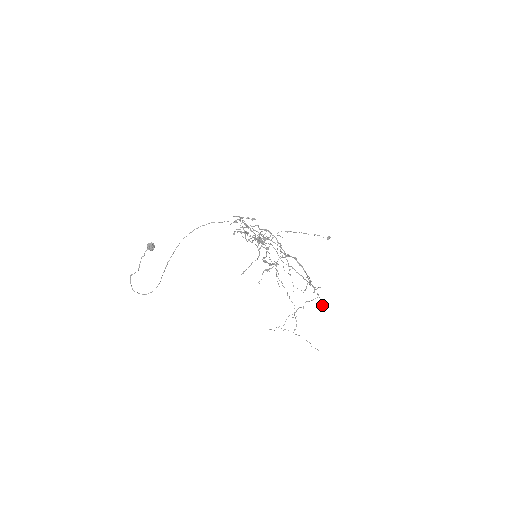
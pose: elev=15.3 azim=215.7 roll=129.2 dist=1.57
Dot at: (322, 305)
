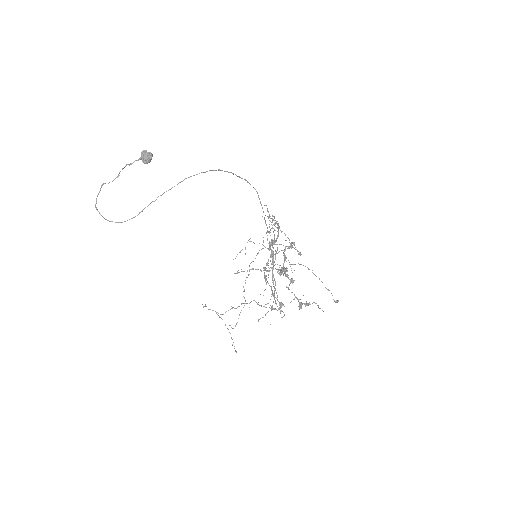
Dot at: occluded
